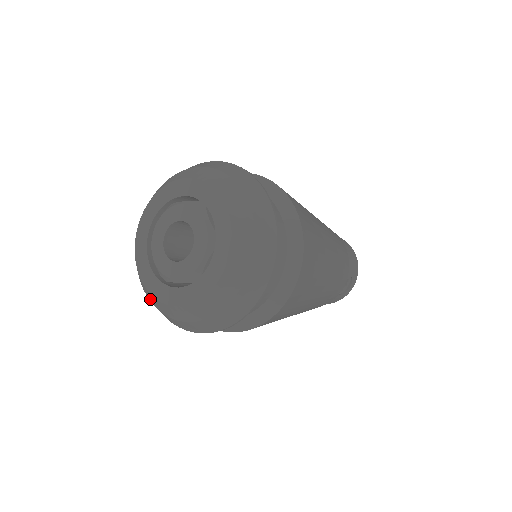
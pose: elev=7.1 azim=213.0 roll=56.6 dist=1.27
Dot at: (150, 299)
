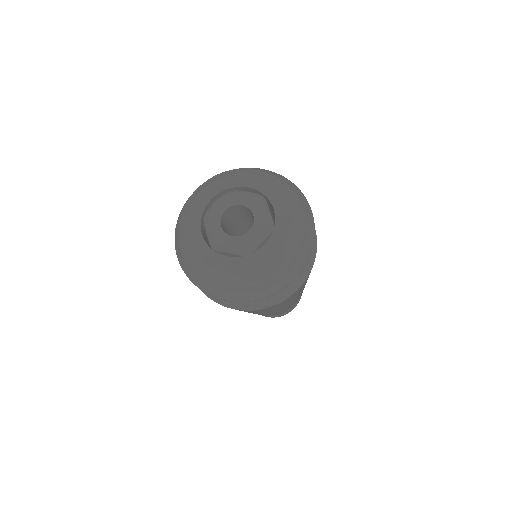
Dot at: (191, 263)
